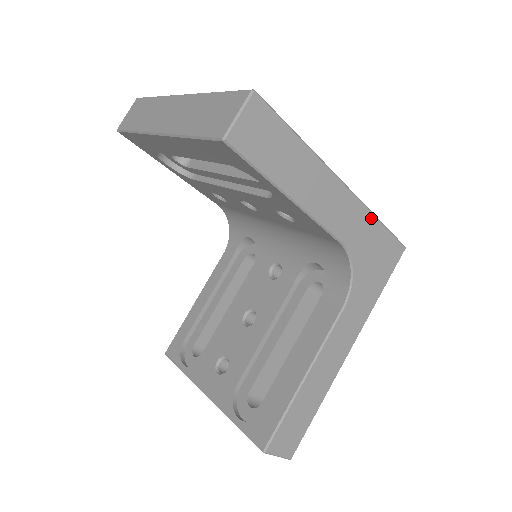
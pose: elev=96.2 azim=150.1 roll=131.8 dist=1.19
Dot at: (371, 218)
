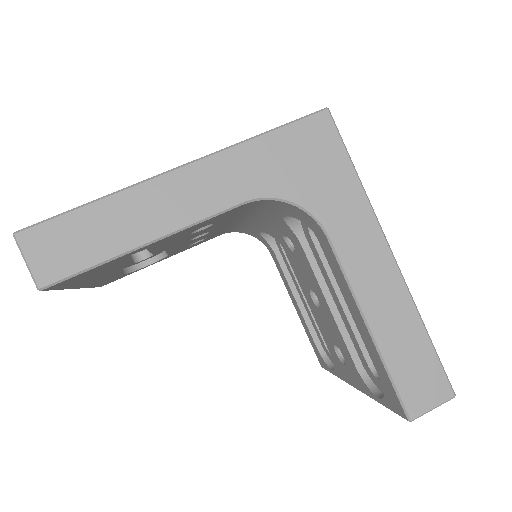
Dot at: (247, 147)
